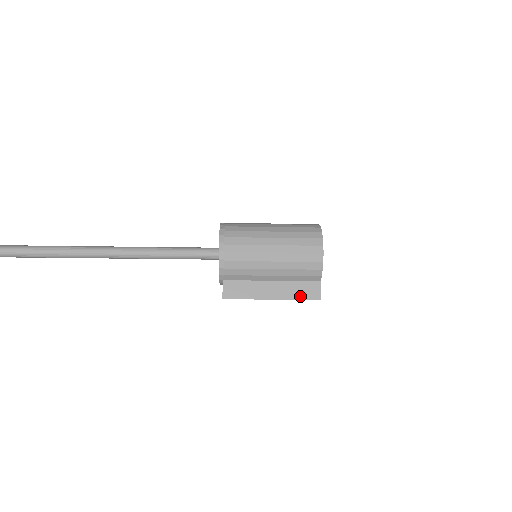
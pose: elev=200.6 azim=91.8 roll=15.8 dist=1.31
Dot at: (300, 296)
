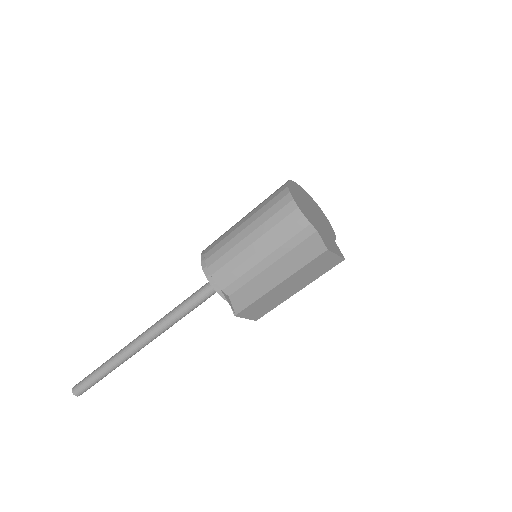
Dot at: (304, 261)
